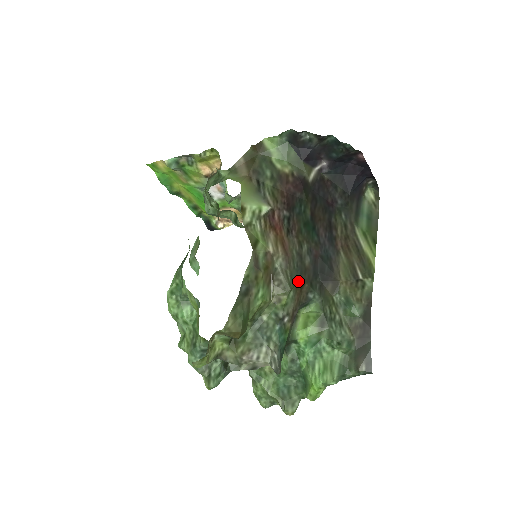
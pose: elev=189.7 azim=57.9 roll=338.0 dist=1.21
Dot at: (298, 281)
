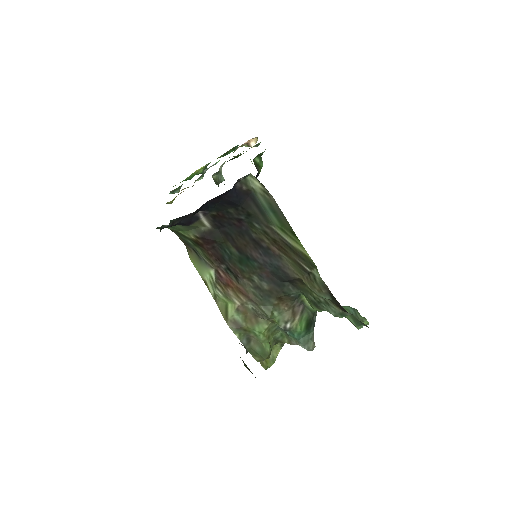
Dot at: (272, 302)
